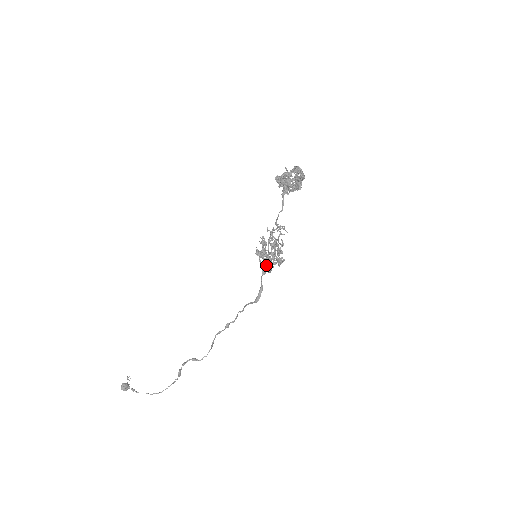
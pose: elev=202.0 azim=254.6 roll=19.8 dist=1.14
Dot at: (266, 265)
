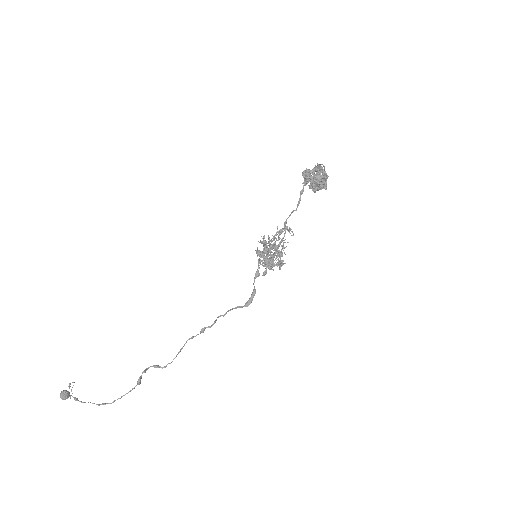
Dot at: (268, 267)
